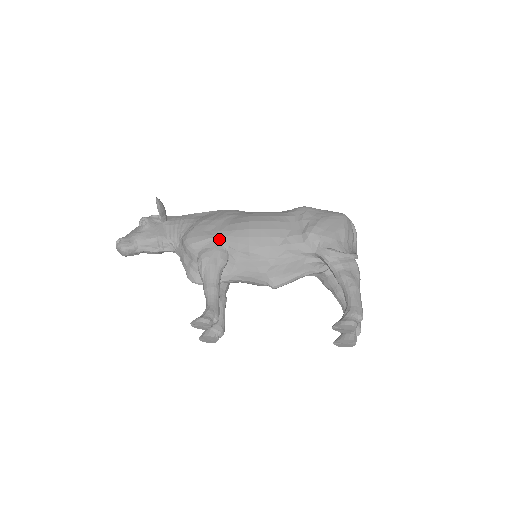
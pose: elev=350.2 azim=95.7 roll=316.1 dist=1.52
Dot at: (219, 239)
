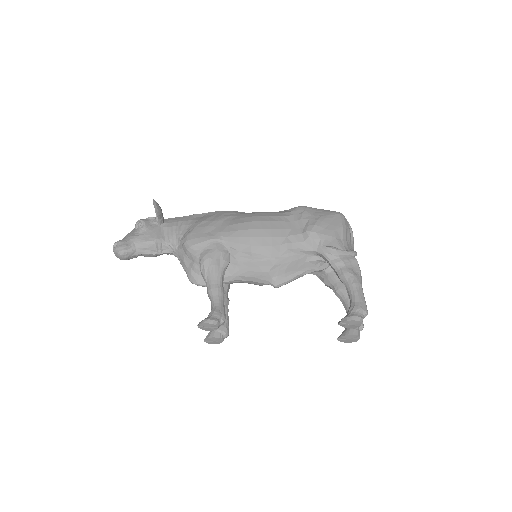
Dot at: (220, 240)
